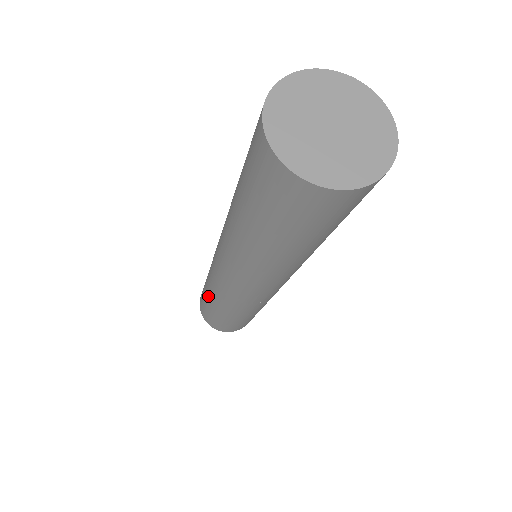
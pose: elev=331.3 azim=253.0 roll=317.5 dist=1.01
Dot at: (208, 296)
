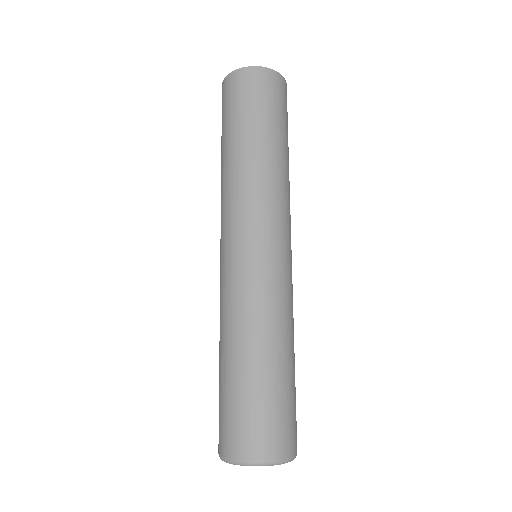
Dot at: (246, 352)
